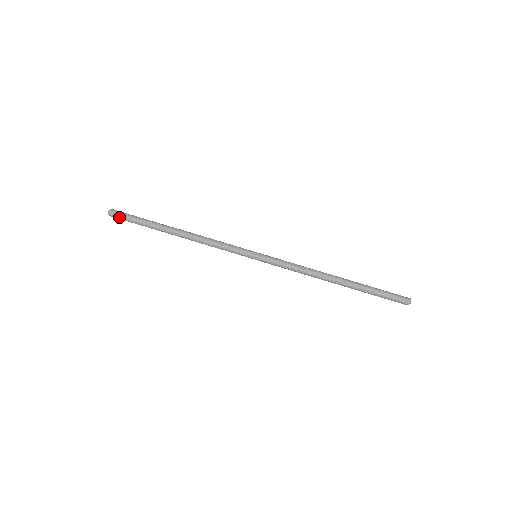
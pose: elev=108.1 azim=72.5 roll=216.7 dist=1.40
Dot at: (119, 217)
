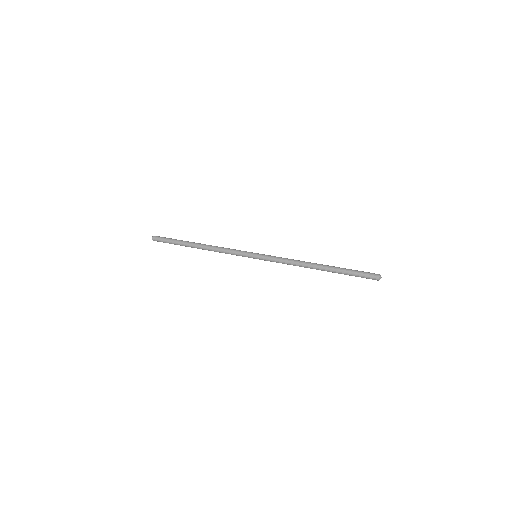
Dot at: (159, 239)
